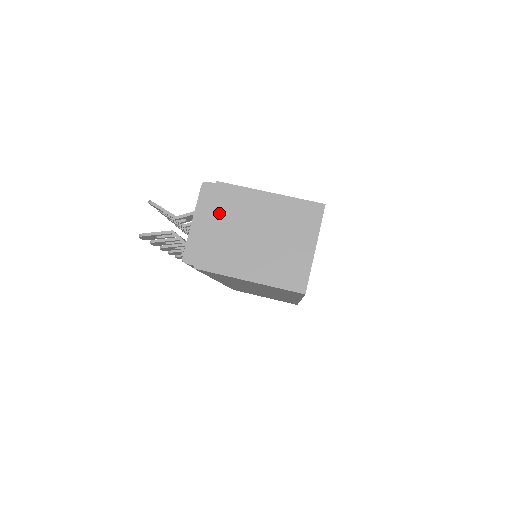
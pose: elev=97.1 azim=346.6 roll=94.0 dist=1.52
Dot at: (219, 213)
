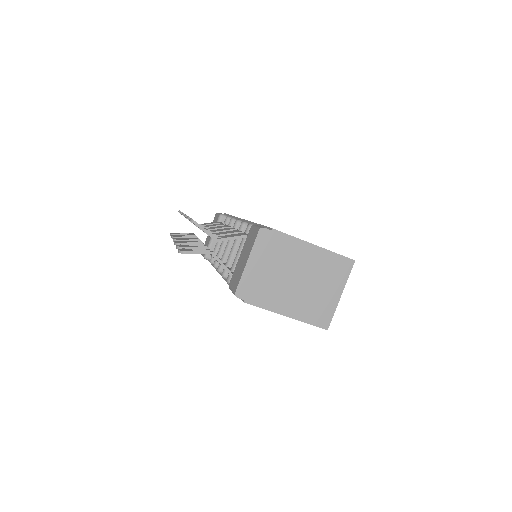
Dot at: (271, 257)
